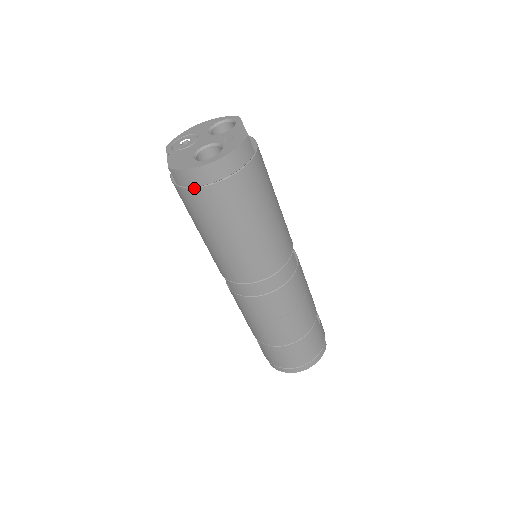
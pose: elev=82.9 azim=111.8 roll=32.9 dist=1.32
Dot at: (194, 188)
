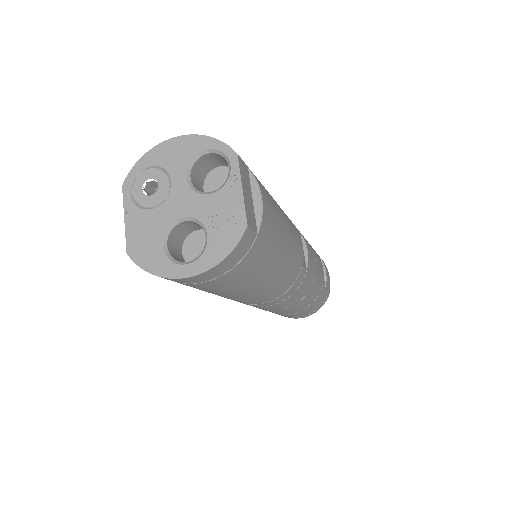
Dot at: occluded
